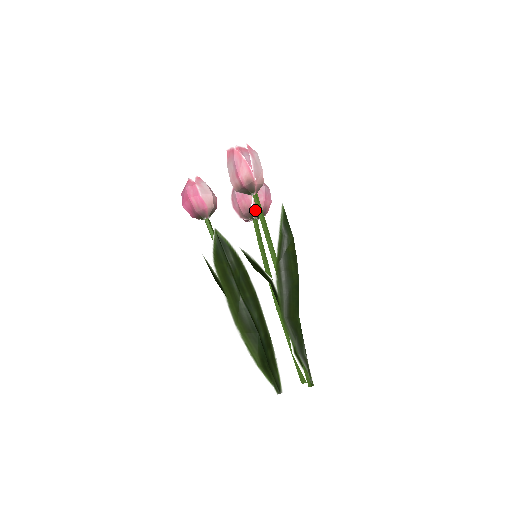
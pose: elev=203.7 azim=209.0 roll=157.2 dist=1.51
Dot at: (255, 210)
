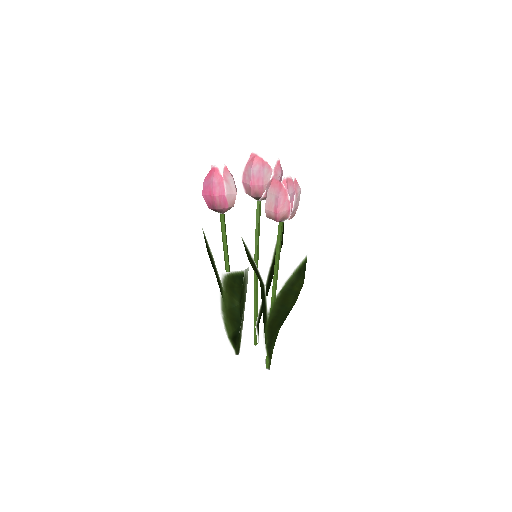
Dot at: (264, 197)
